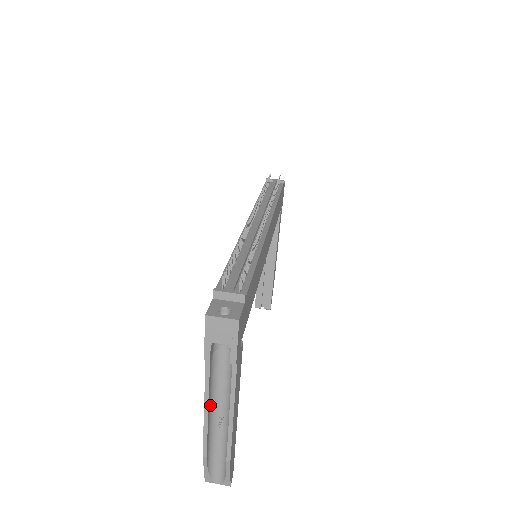
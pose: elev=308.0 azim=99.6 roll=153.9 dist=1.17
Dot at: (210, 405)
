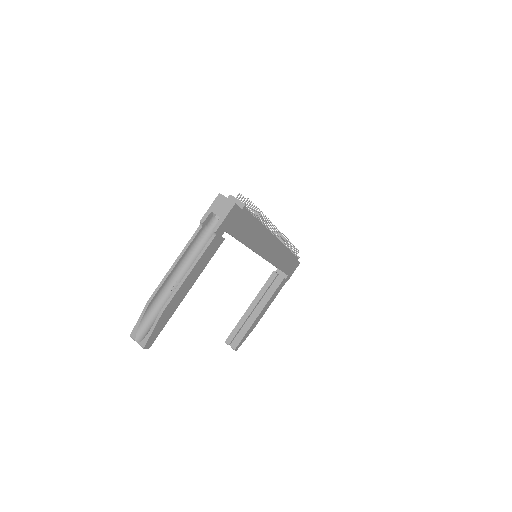
Dot at: (179, 265)
